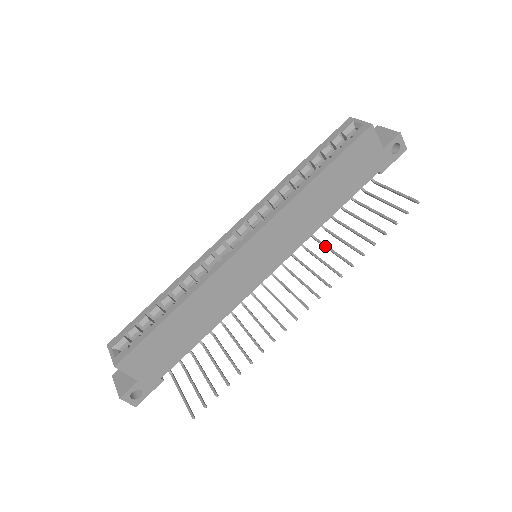
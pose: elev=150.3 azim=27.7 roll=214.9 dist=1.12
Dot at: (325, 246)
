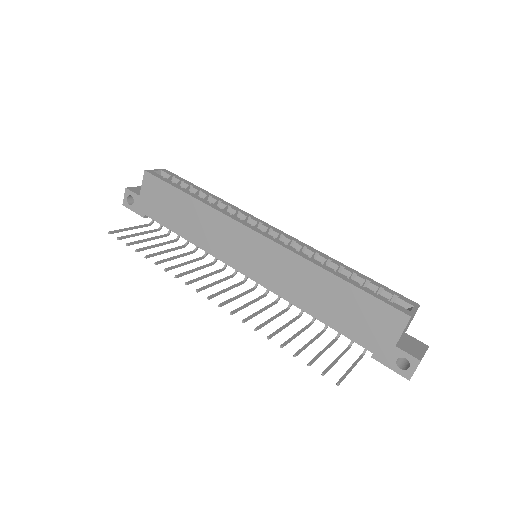
Dot at: (278, 314)
